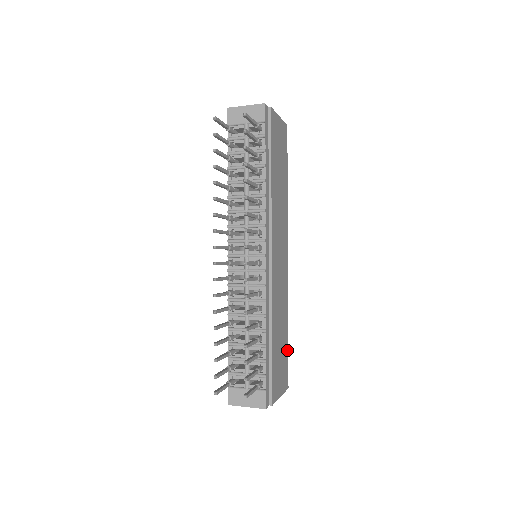
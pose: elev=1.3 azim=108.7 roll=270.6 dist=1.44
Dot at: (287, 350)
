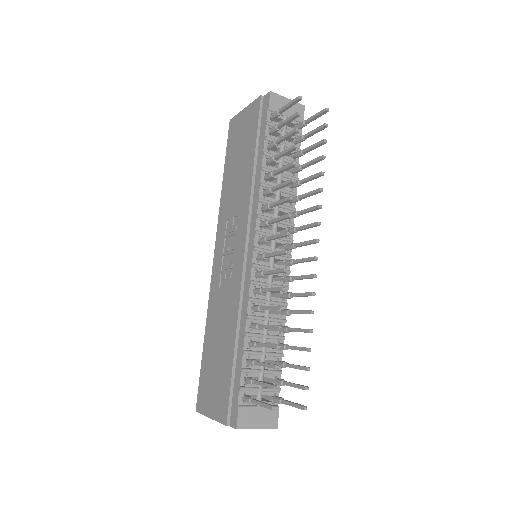
Dot at: occluded
